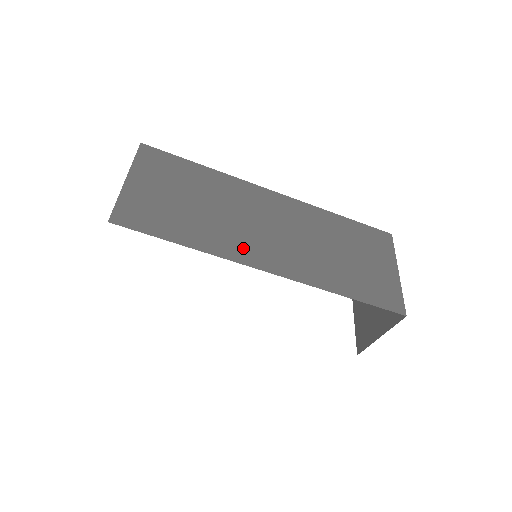
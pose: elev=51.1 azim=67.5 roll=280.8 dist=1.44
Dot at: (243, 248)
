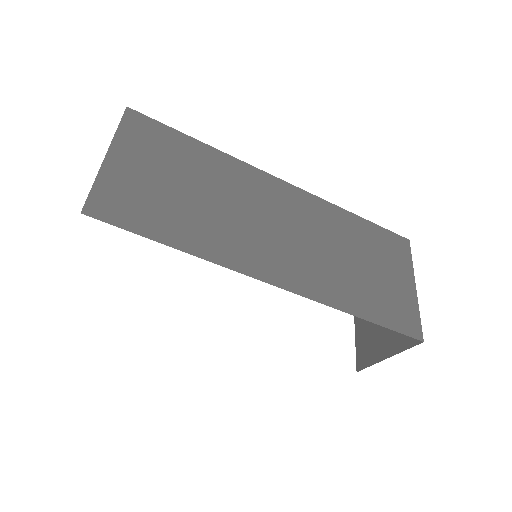
Dot at: (247, 253)
